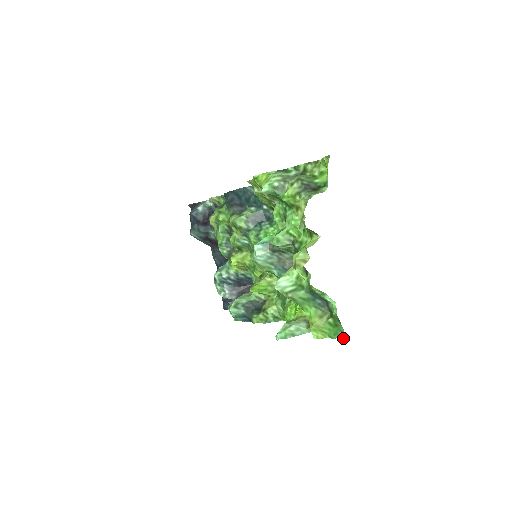
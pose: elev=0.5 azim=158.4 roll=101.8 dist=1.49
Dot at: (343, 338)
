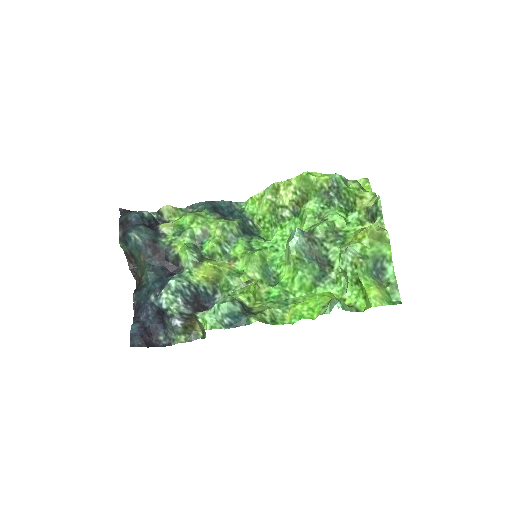
Dot at: (400, 303)
